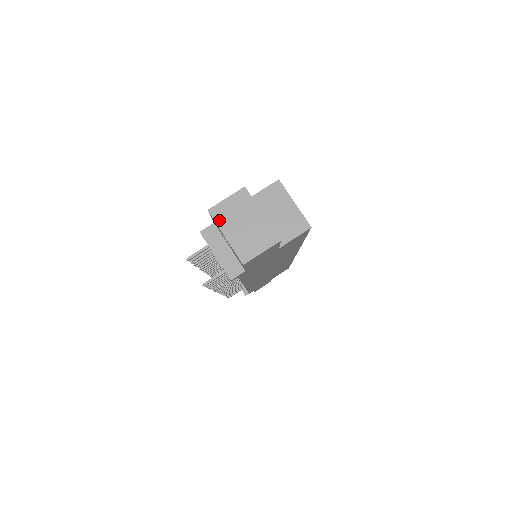
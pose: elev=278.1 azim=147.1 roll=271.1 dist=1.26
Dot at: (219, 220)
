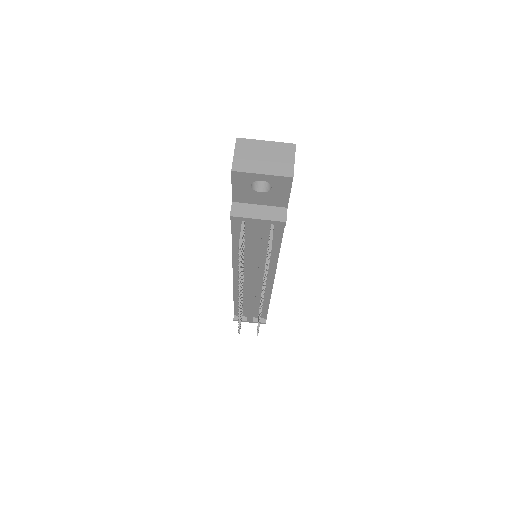
Dot at: (246, 169)
